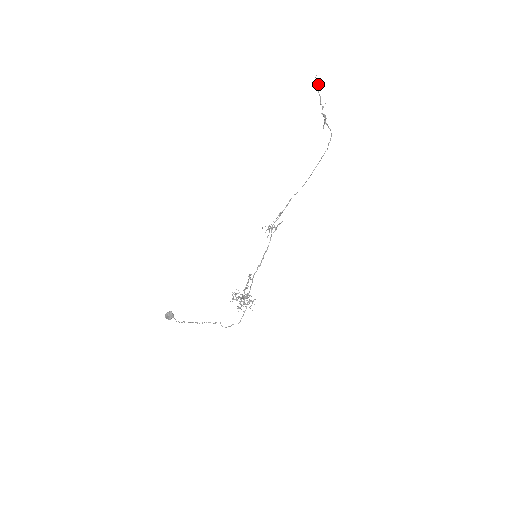
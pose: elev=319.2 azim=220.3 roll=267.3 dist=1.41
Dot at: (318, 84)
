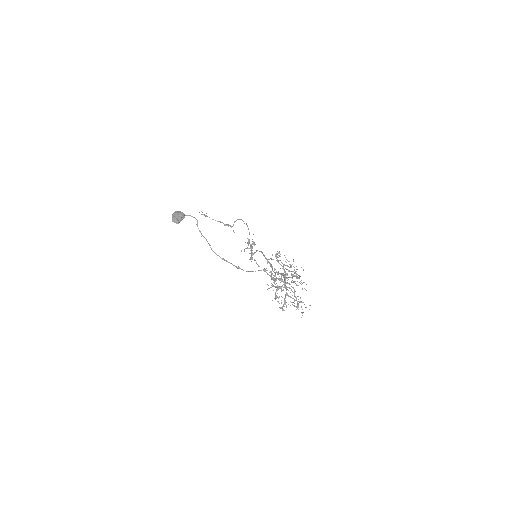
Dot at: (205, 215)
